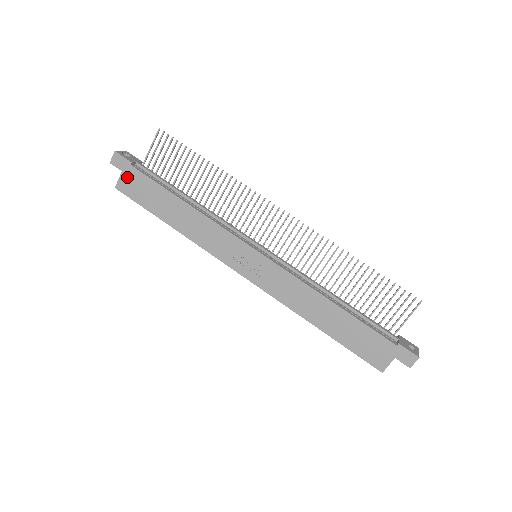
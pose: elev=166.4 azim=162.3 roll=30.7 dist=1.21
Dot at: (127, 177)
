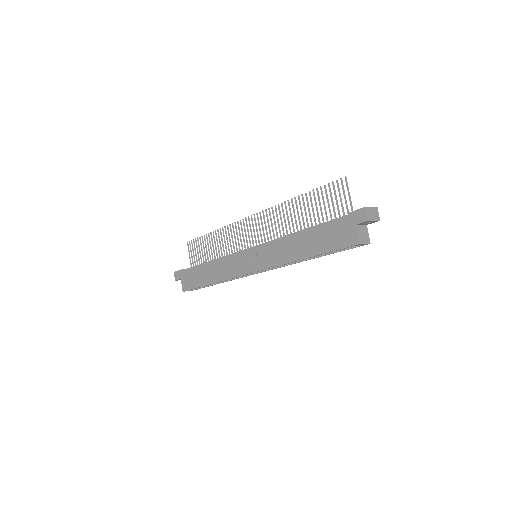
Dot at: (184, 279)
